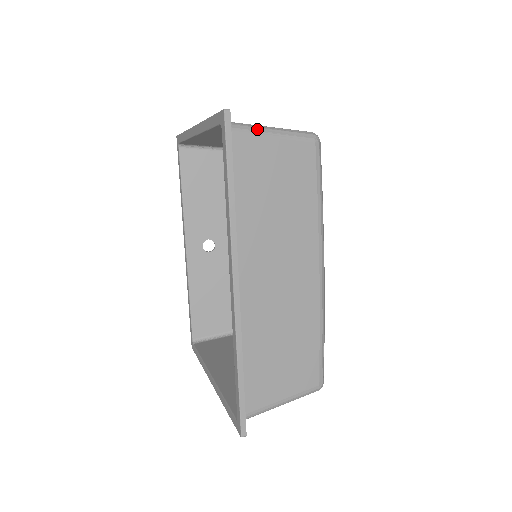
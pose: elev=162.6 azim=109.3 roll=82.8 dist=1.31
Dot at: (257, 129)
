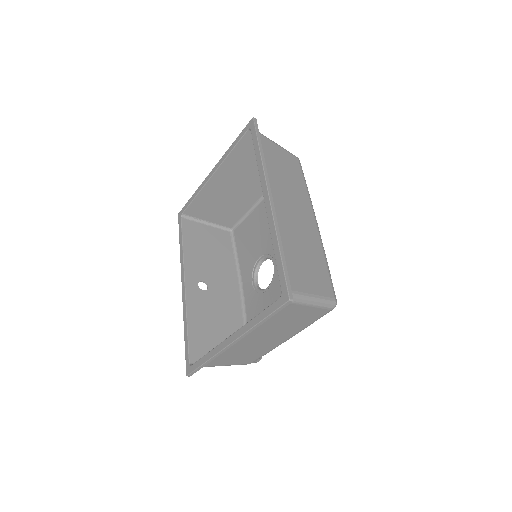
Dot at: (268, 138)
